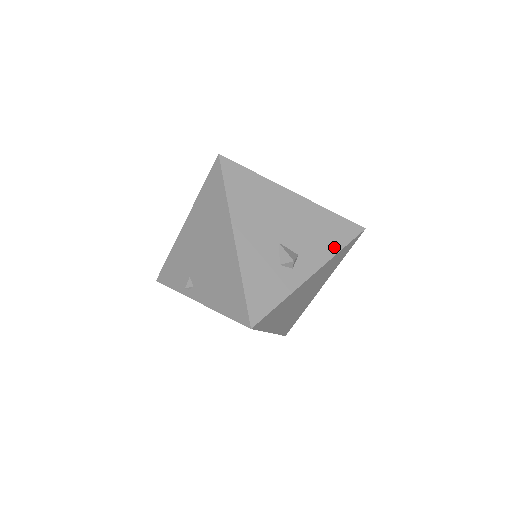
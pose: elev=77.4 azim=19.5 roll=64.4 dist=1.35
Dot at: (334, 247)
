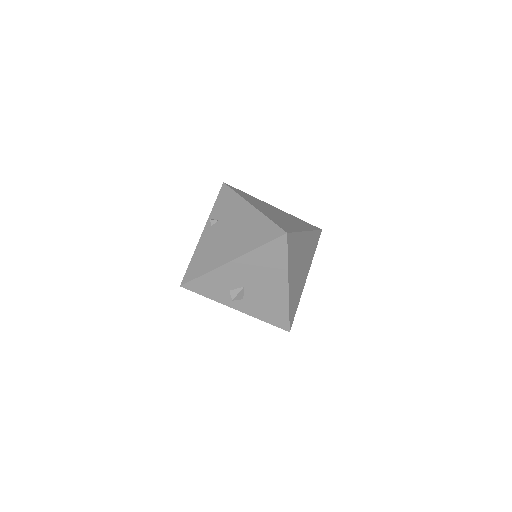
Dot at: (263, 317)
